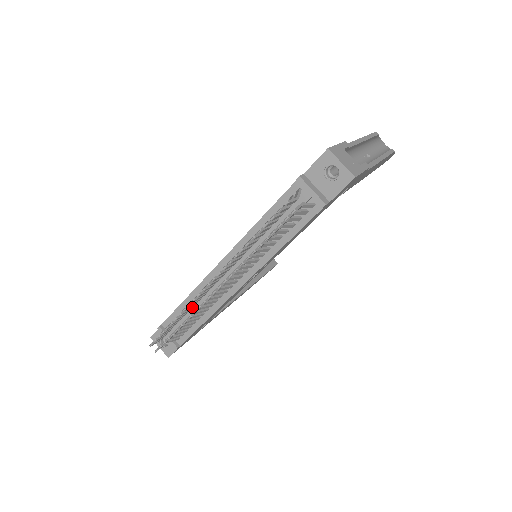
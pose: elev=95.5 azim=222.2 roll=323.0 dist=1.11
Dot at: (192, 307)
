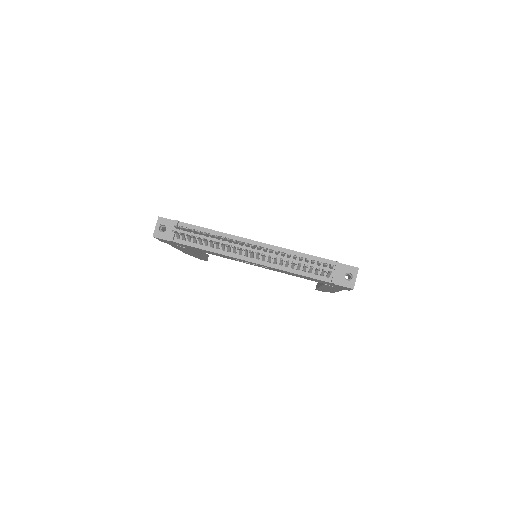
Dot at: occluded
